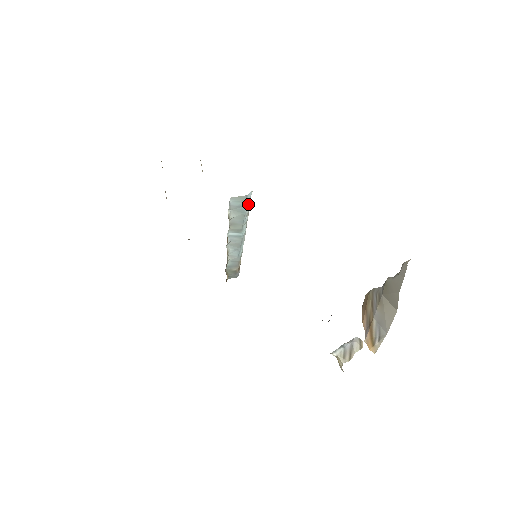
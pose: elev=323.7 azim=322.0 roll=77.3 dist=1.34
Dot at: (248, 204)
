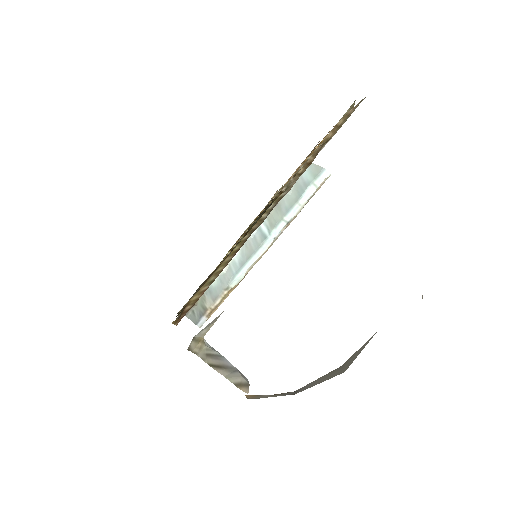
Dot at: (312, 191)
